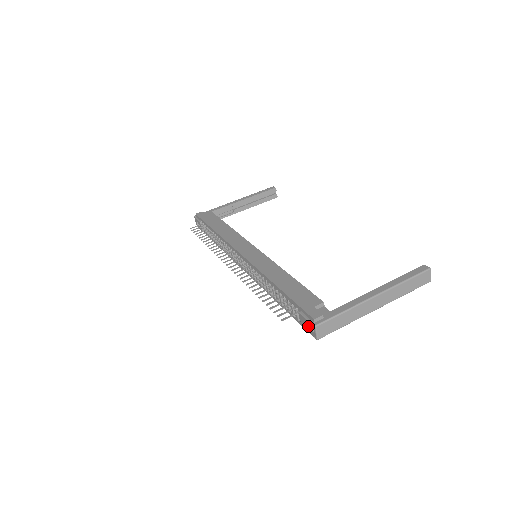
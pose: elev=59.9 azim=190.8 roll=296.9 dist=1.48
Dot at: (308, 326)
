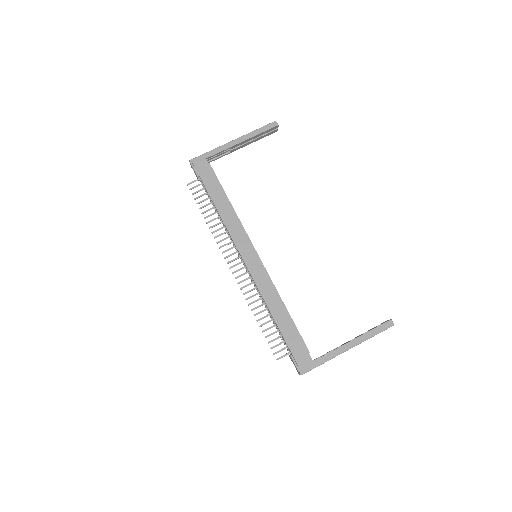
Dot at: occluded
